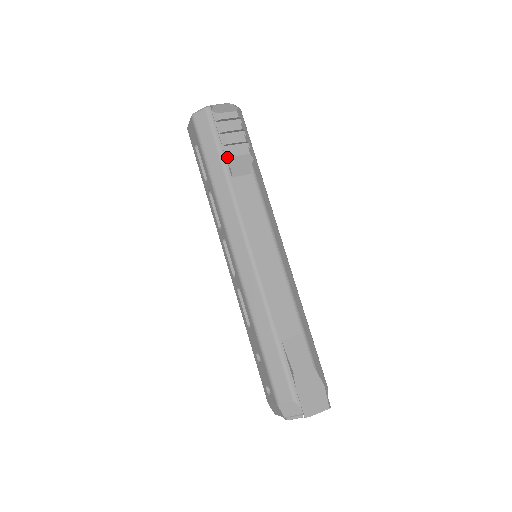
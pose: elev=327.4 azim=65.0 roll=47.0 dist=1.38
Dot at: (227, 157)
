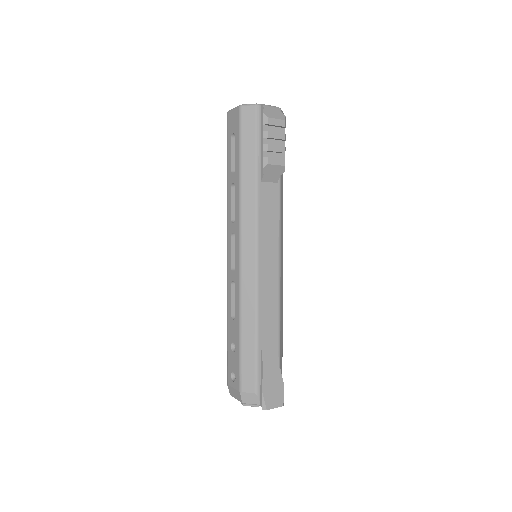
Dot at: (264, 163)
